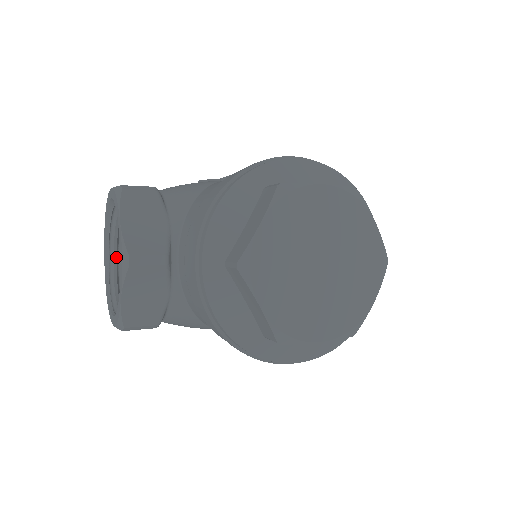
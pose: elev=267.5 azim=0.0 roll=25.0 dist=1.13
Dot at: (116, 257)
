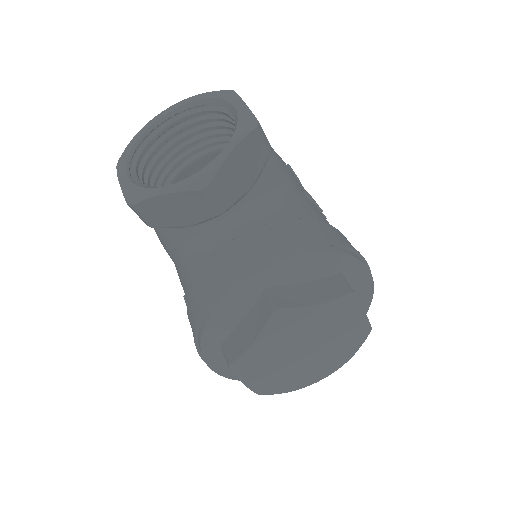
Dot at: (172, 126)
